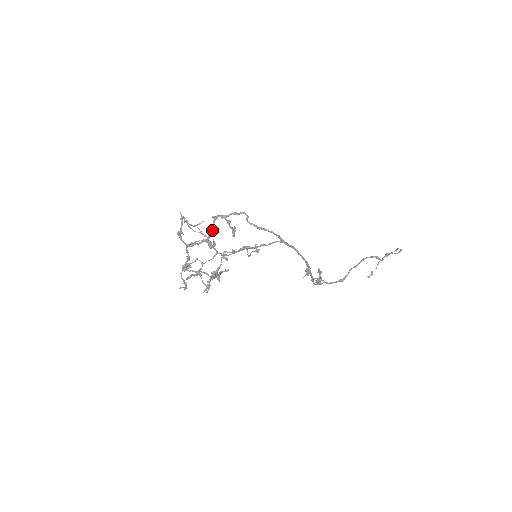
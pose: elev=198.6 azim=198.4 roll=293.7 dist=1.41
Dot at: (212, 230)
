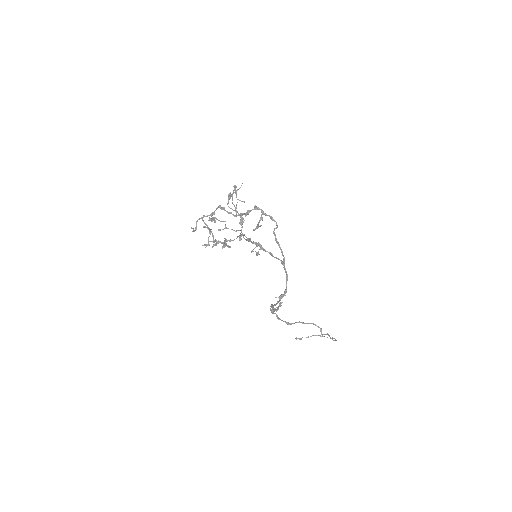
Dot at: (247, 213)
